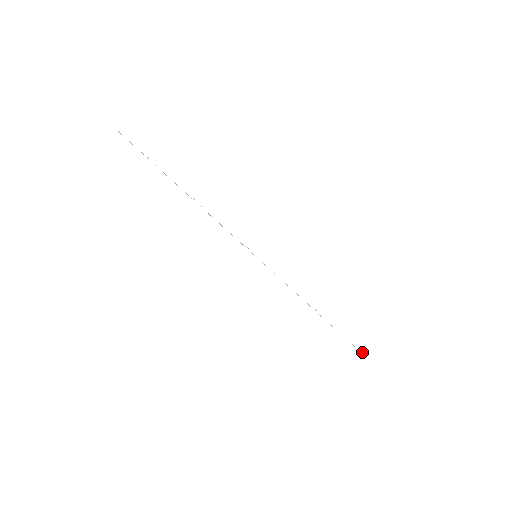
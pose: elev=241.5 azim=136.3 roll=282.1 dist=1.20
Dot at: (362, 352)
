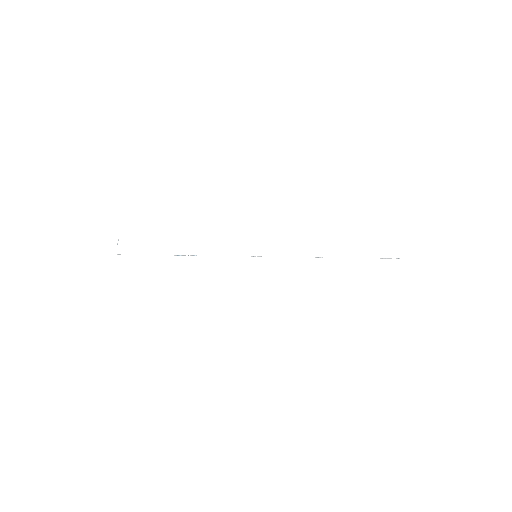
Dot at: occluded
